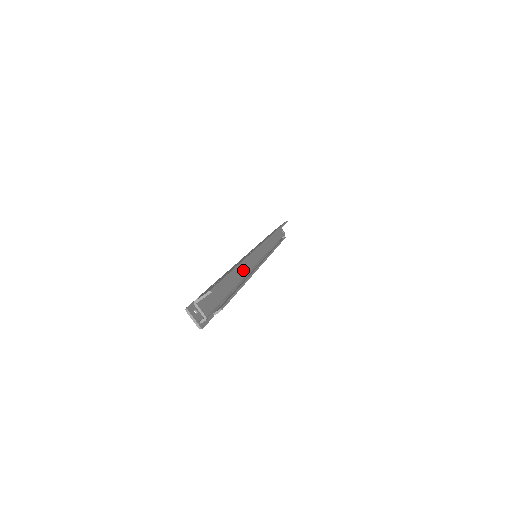
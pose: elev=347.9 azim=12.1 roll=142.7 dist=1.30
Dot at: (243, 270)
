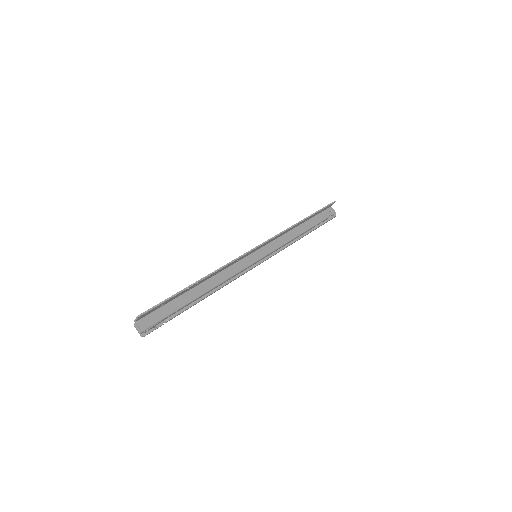
Dot at: (220, 278)
